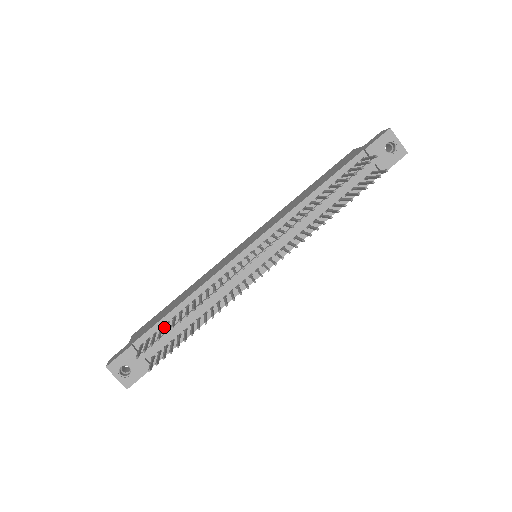
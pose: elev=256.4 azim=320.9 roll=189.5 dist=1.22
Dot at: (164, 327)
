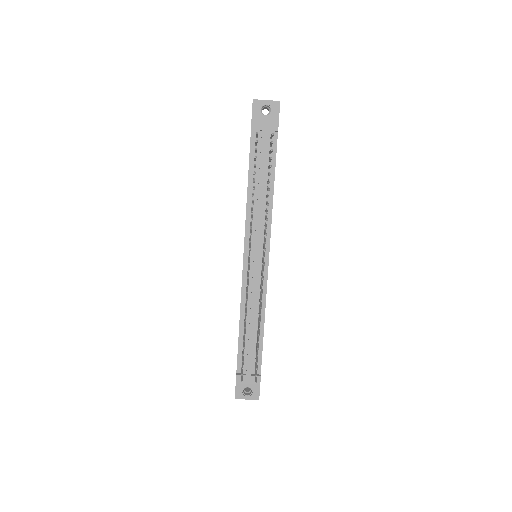
Dot at: occluded
